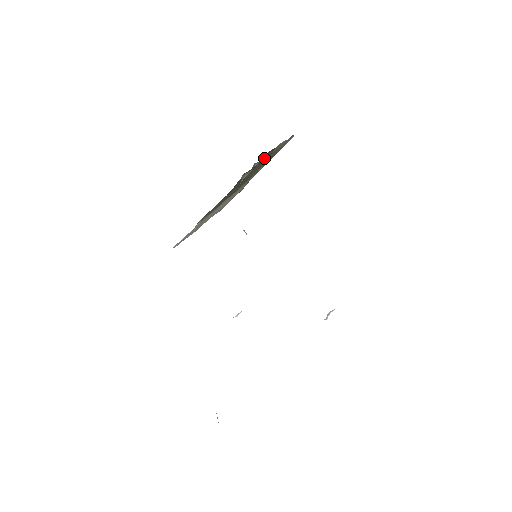
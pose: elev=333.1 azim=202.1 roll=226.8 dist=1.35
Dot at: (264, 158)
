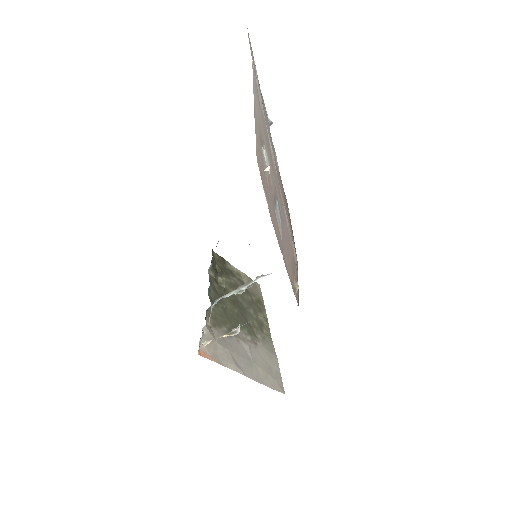
Dot at: (227, 273)
